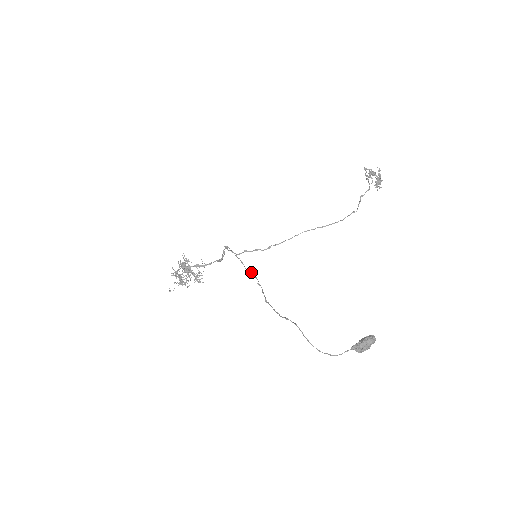
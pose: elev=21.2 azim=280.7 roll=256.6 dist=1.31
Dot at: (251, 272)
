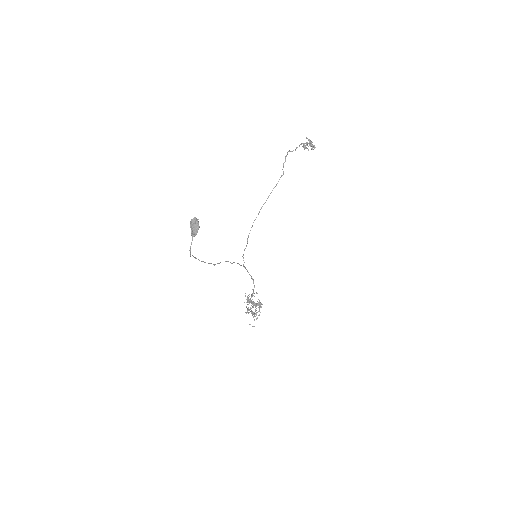
Dot at: (230, 262)
